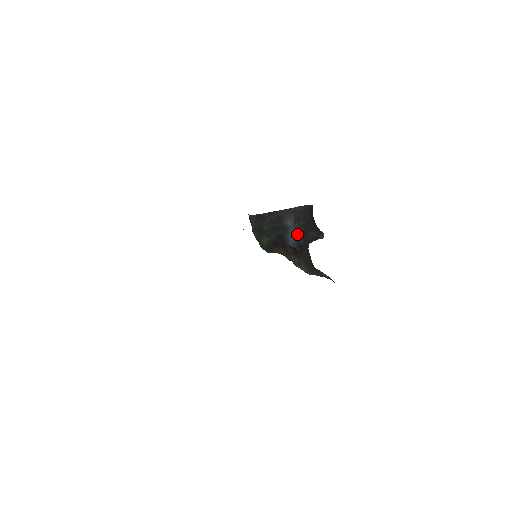
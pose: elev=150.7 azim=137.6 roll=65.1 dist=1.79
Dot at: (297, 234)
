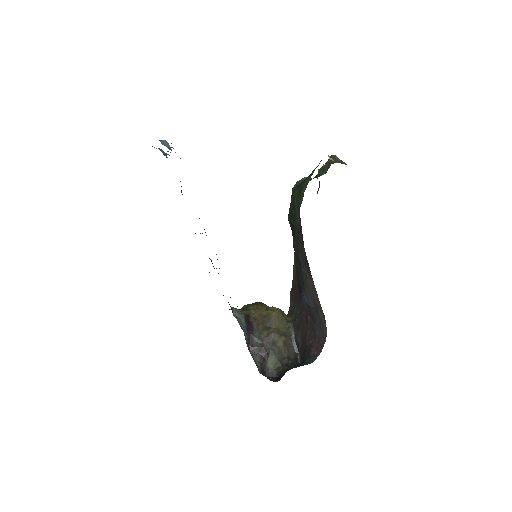
Dot at: (303, 299)
